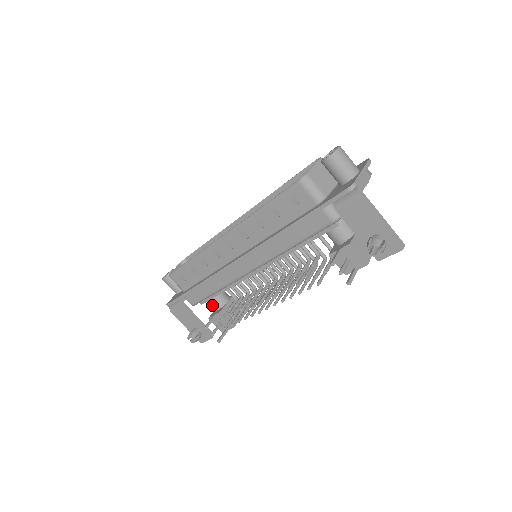
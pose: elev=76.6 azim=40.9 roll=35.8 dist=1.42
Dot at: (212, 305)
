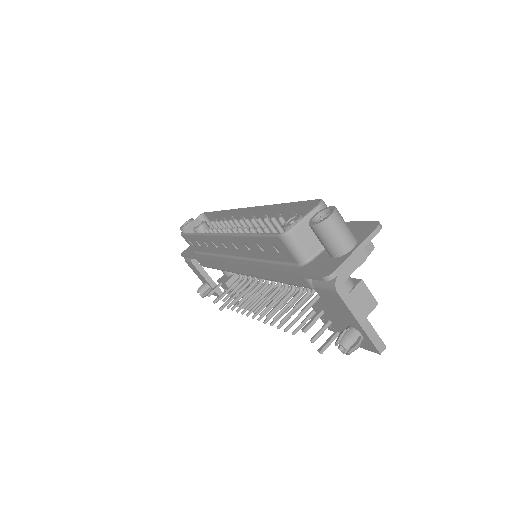
Dot at: occluded
